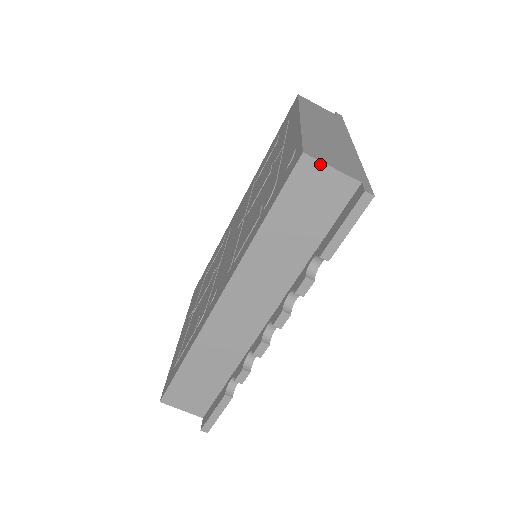
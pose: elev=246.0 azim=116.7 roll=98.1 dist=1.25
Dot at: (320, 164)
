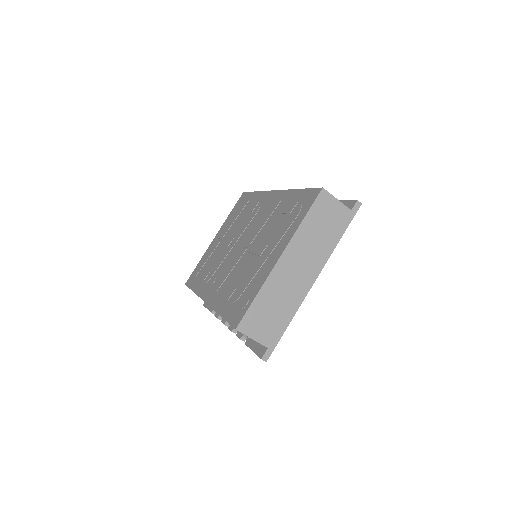
Dot at: occluded
